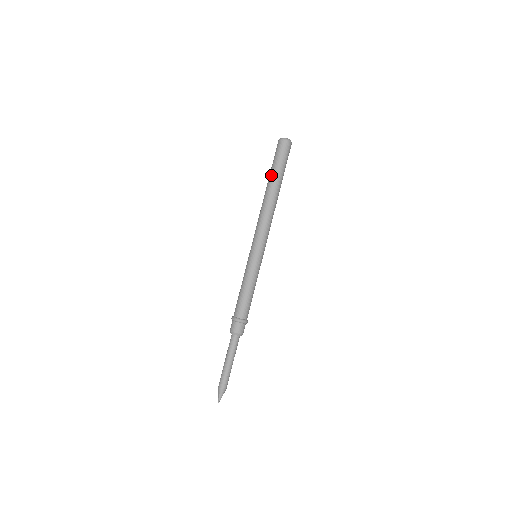
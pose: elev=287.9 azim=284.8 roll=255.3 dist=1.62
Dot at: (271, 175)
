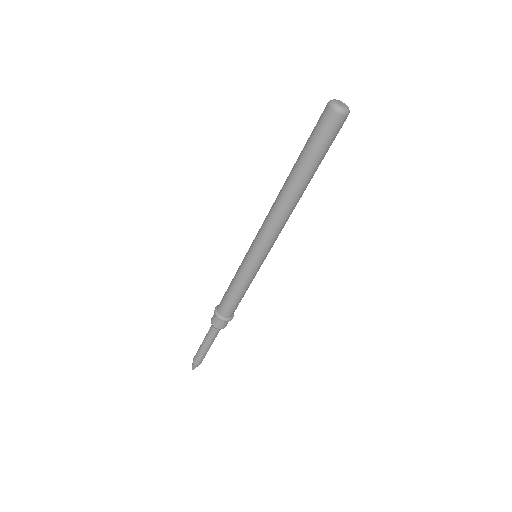
Dot at: (299, 161)
